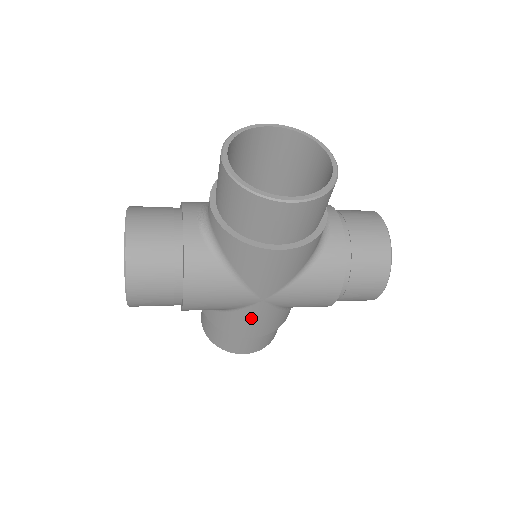
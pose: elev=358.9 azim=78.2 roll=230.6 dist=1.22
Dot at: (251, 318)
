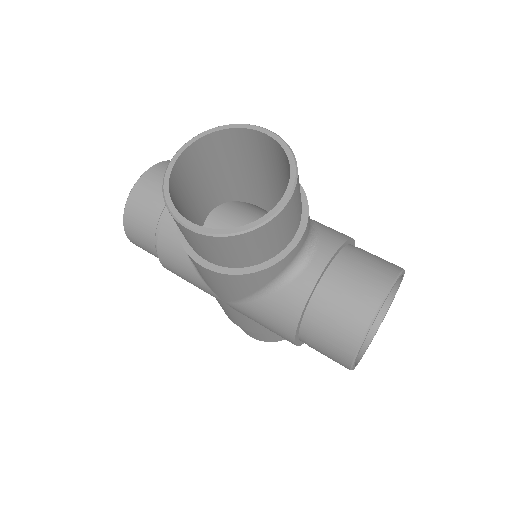
Dot at: (227, 310)
